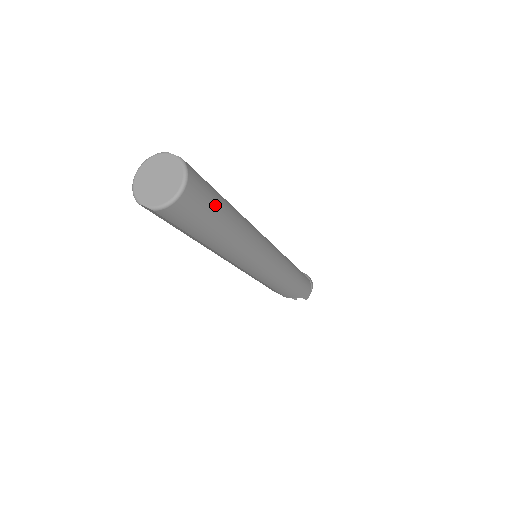
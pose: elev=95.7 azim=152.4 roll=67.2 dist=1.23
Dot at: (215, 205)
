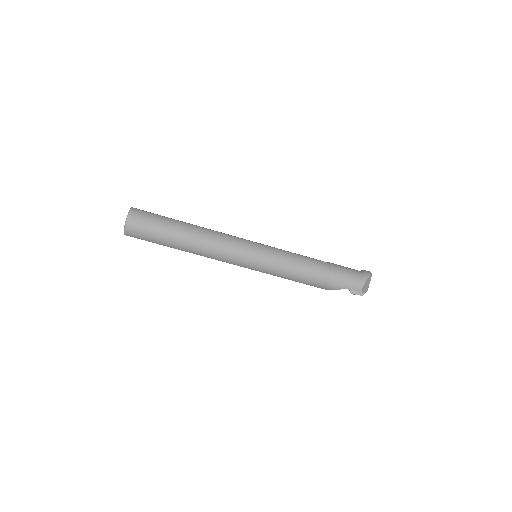
Dot at: (159, 225)
